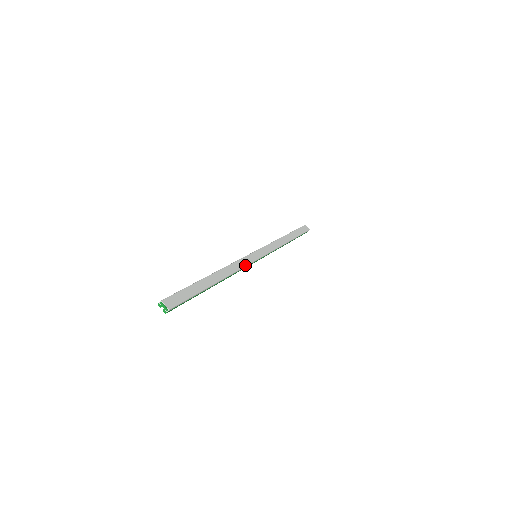
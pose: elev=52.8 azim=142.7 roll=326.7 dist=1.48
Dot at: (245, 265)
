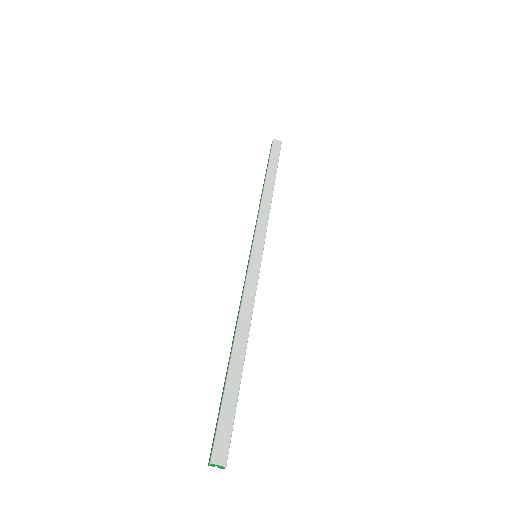
Dot at: (255, 288)
